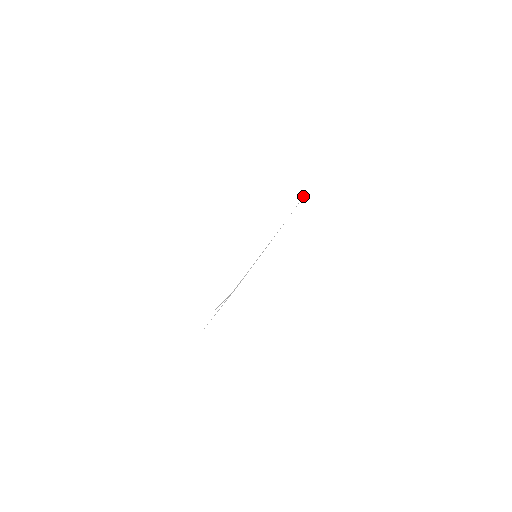
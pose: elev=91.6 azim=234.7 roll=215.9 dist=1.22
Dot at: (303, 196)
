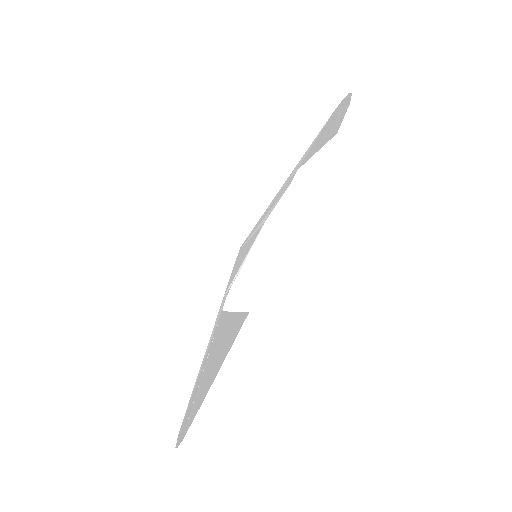
Dot at: (350, 96)
